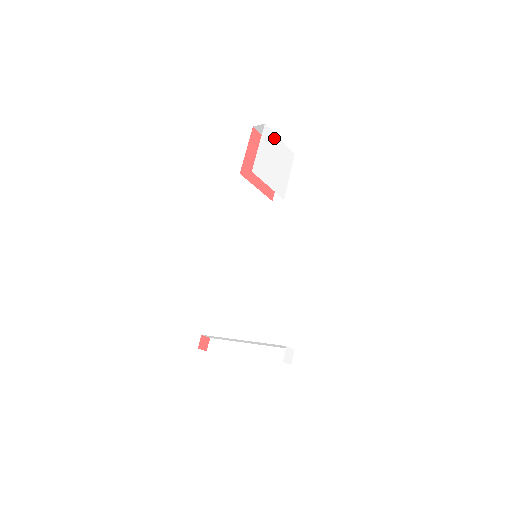
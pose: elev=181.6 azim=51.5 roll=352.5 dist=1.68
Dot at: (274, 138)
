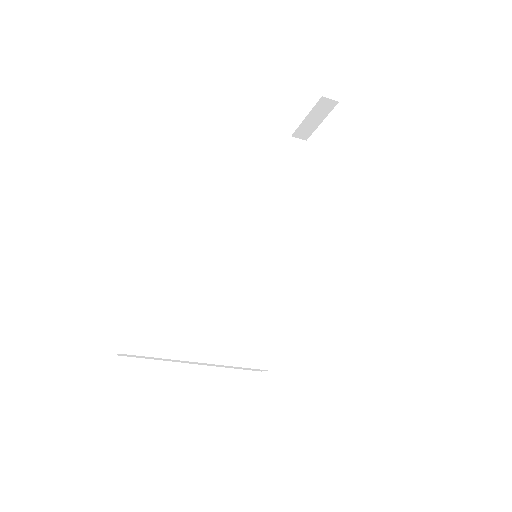
Dot at: occluded
